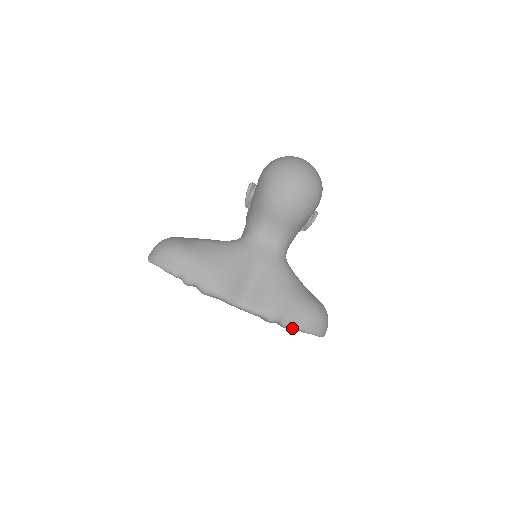
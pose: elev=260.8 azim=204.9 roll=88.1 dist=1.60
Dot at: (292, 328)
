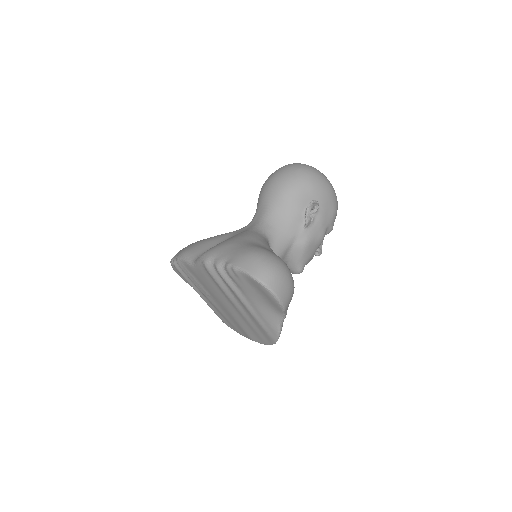
Dot at: (229, 274)
